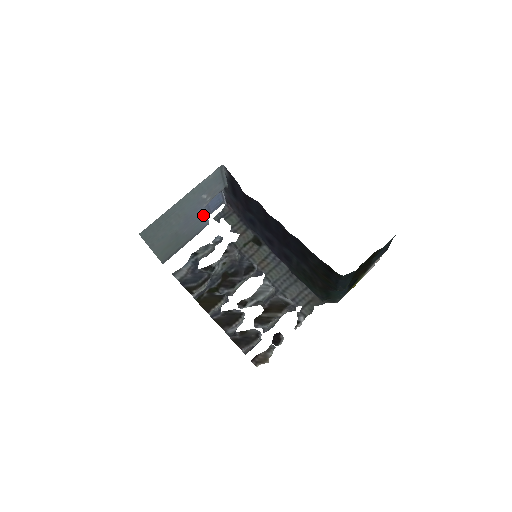
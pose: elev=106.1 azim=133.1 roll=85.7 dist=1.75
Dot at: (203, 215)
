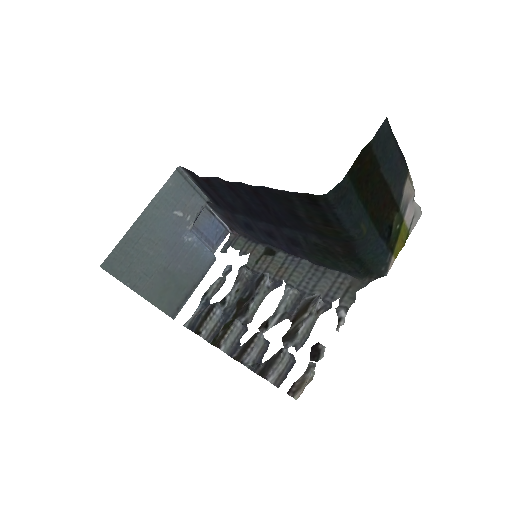
Dot at: (197, 244)
